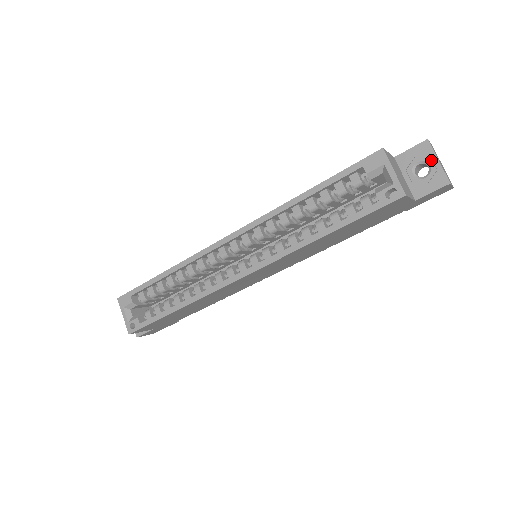
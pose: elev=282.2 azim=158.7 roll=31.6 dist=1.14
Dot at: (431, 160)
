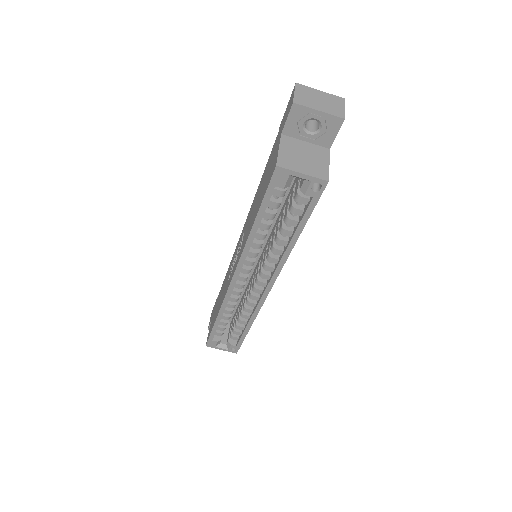
Dot at: (312, 115)
